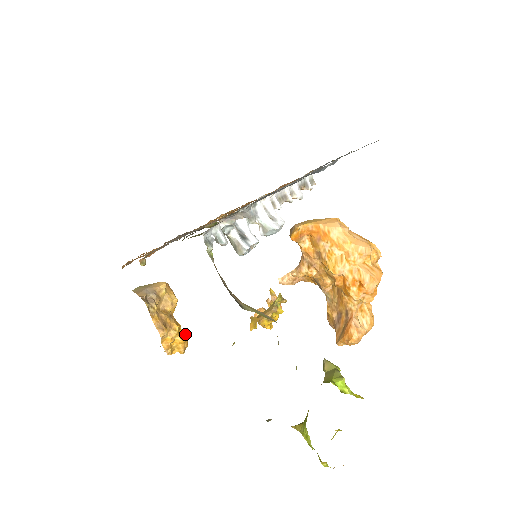
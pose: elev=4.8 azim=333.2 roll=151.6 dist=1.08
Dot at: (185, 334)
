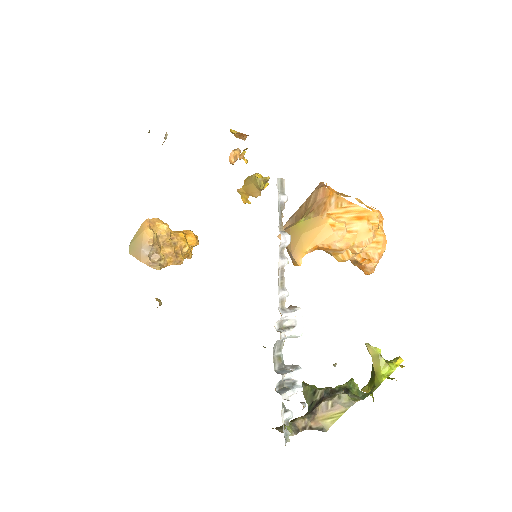
Dot at: (191, 234)
